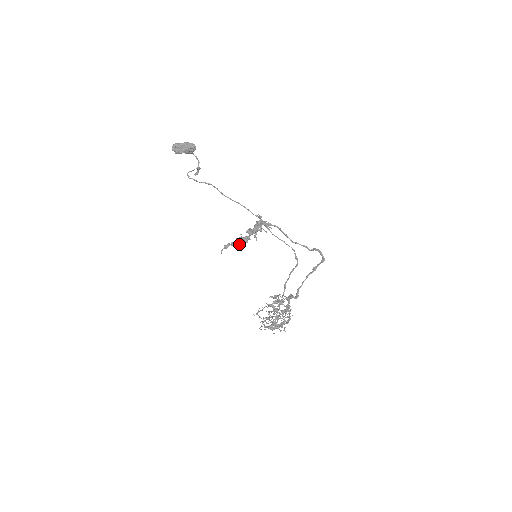
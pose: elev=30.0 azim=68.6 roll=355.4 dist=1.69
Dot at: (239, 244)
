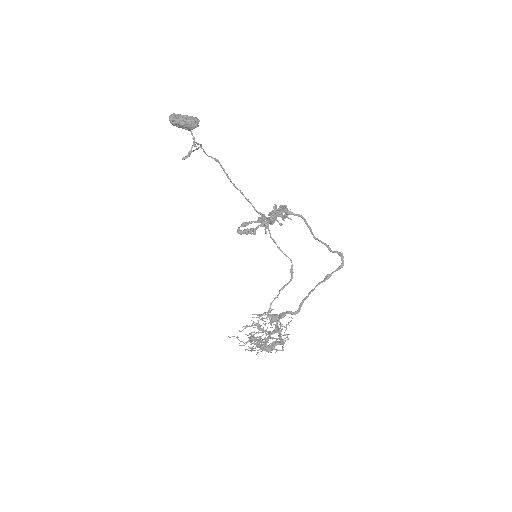
Dot at: (248, 232)
